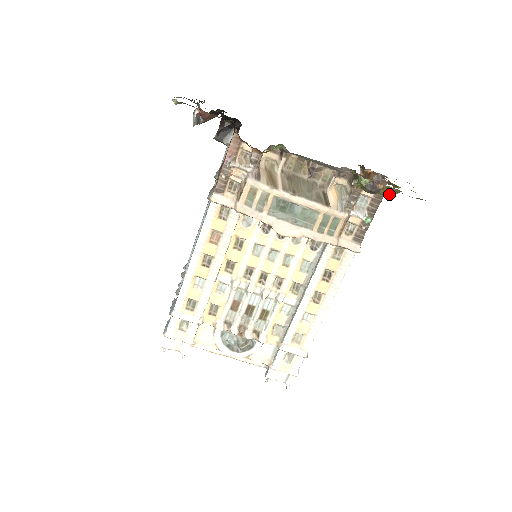
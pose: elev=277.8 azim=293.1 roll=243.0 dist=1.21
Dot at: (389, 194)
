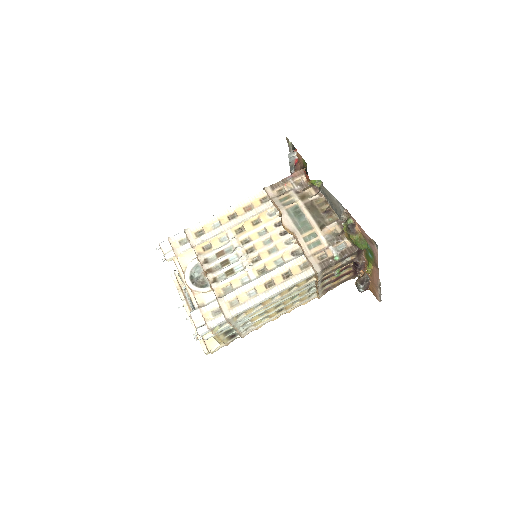
Dot at: (359, 242)
